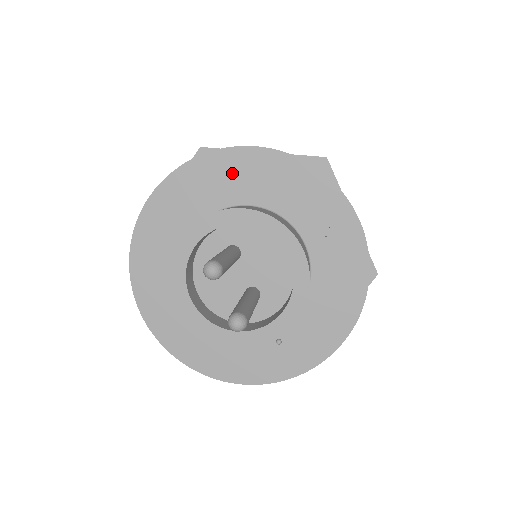
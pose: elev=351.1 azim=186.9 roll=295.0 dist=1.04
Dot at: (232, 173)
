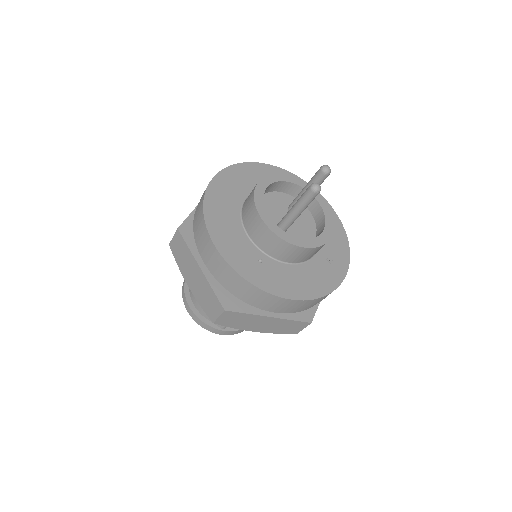
Dot at: occluded
